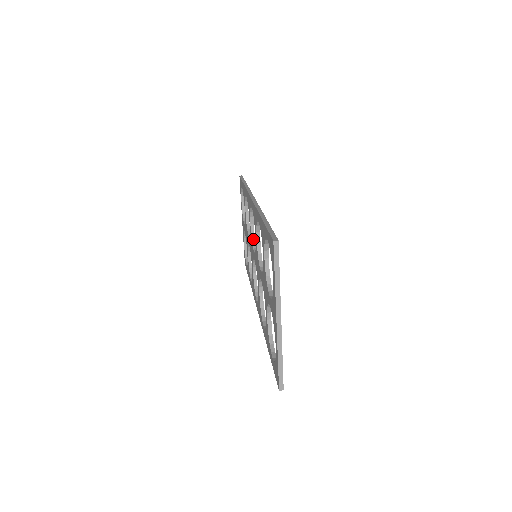
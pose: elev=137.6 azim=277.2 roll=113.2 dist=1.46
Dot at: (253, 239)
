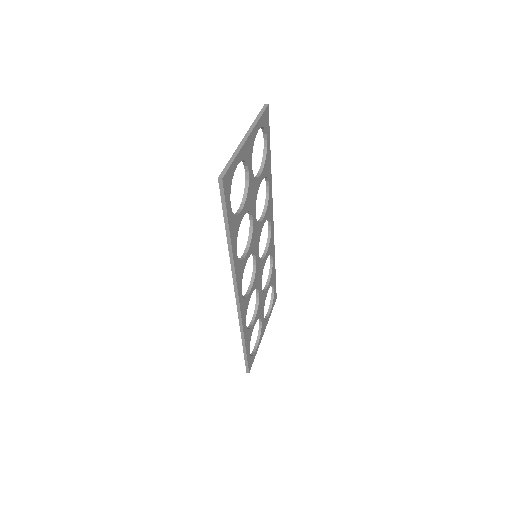
Dot at: occluded
